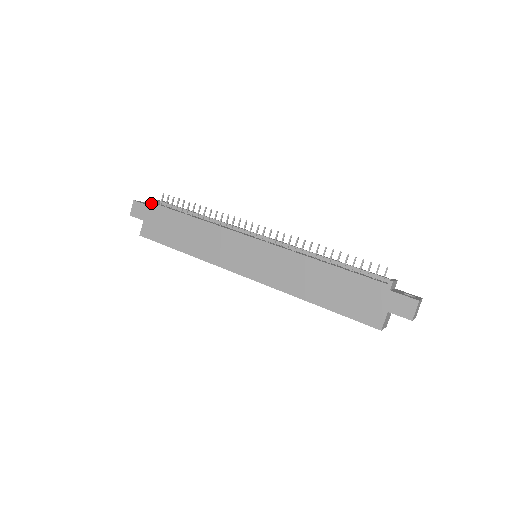
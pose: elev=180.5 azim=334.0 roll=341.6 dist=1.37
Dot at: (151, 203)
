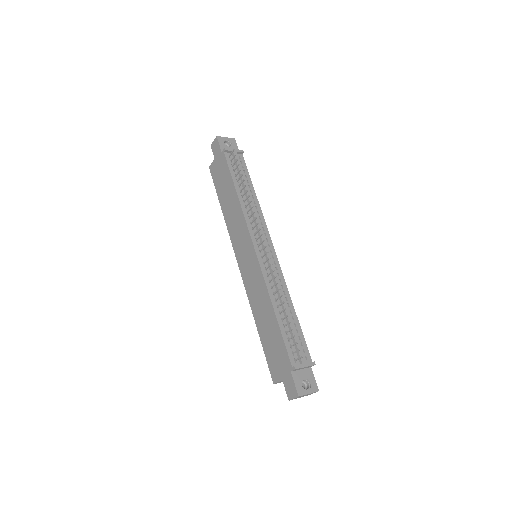
Dot at: (223, 150)
